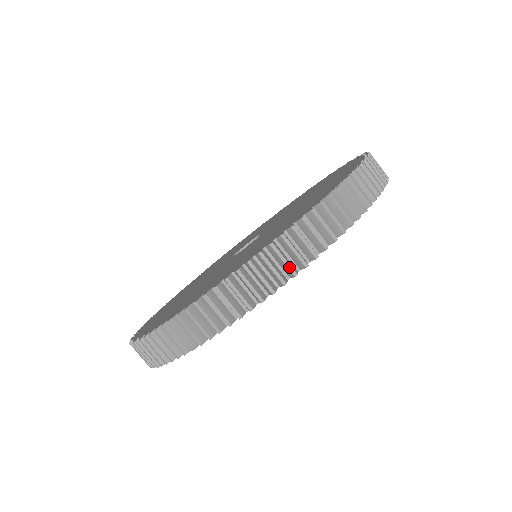
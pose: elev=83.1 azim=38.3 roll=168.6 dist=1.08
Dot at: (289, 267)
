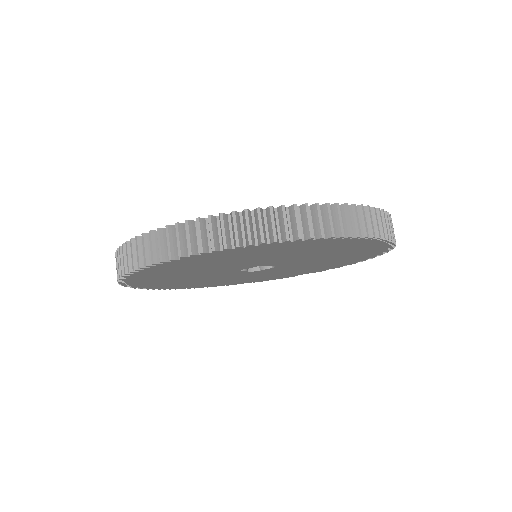
Dot at: (160, 253)
